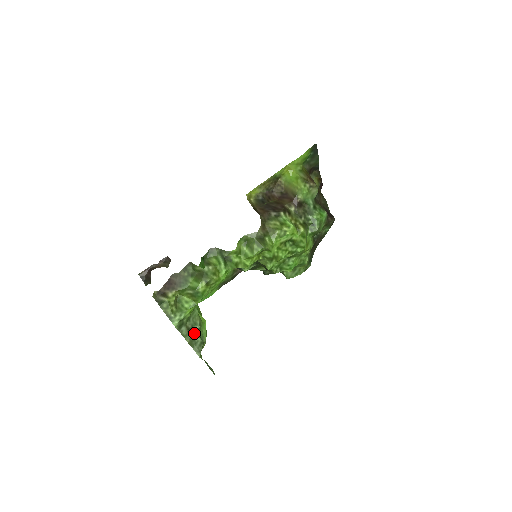
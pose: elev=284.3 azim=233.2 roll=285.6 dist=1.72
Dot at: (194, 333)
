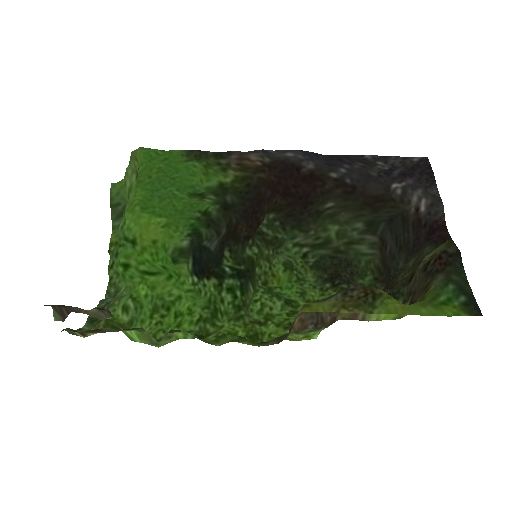
Dot at: (109, 300)
